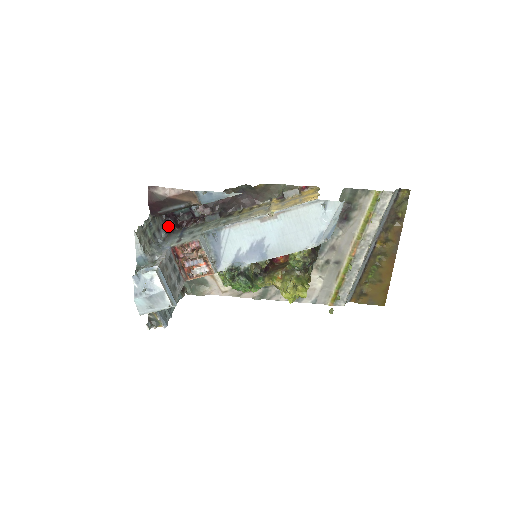
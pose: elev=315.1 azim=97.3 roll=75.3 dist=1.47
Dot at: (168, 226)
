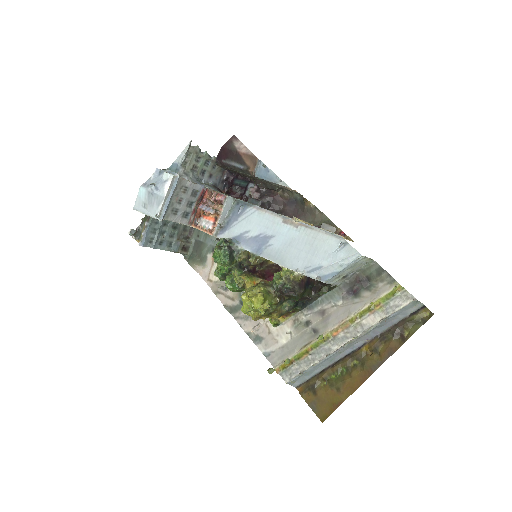
Dot at: (221, 188)
